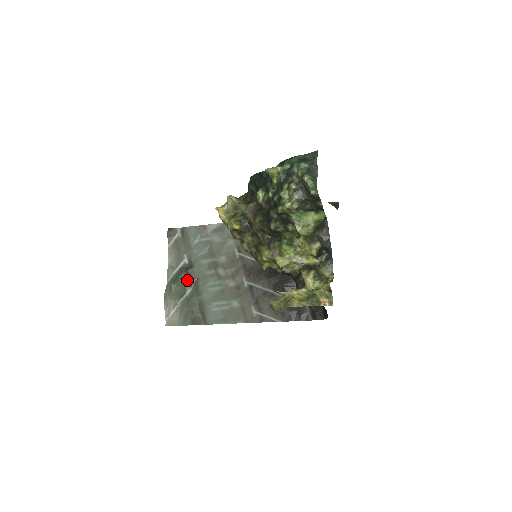
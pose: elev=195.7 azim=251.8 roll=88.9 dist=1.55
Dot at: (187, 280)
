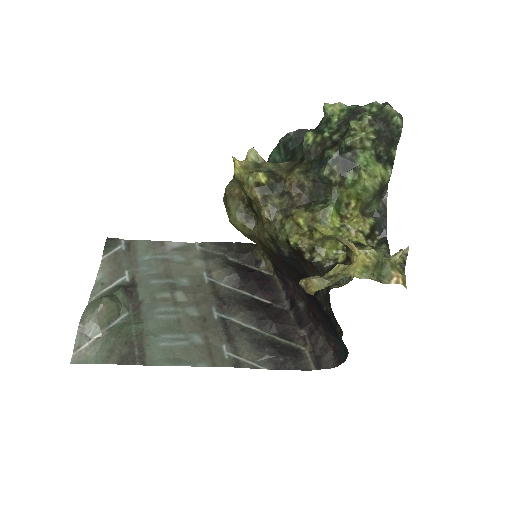
Dot at: (125, 300)
